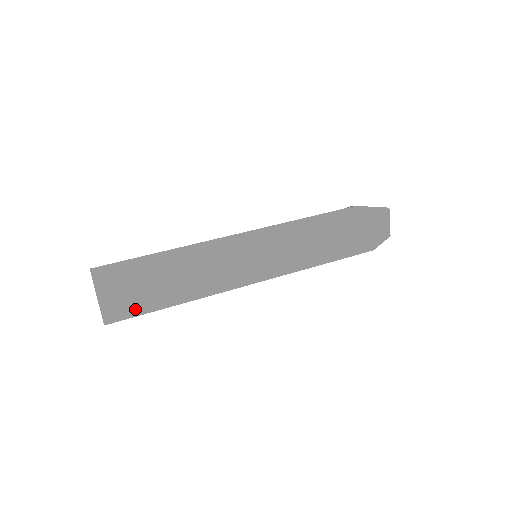
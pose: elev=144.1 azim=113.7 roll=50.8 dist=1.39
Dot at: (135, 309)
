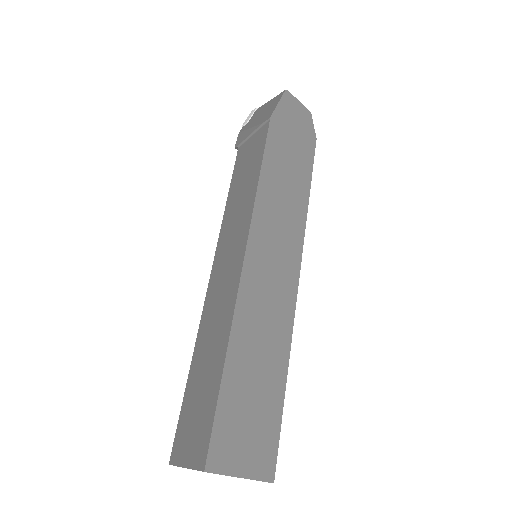
Dot at: (272, 434)
